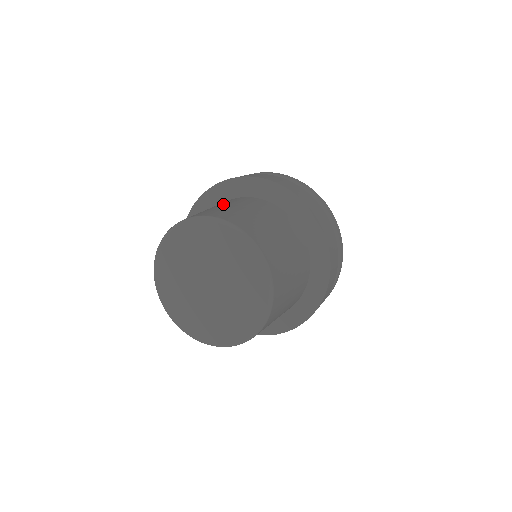
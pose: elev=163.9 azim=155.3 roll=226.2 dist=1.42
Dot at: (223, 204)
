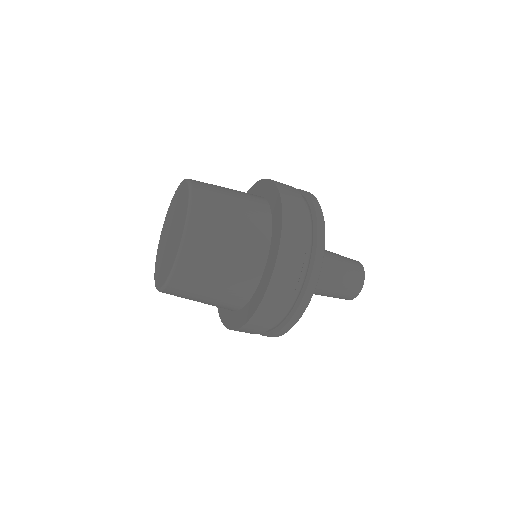
Dot at: (232, 189)
